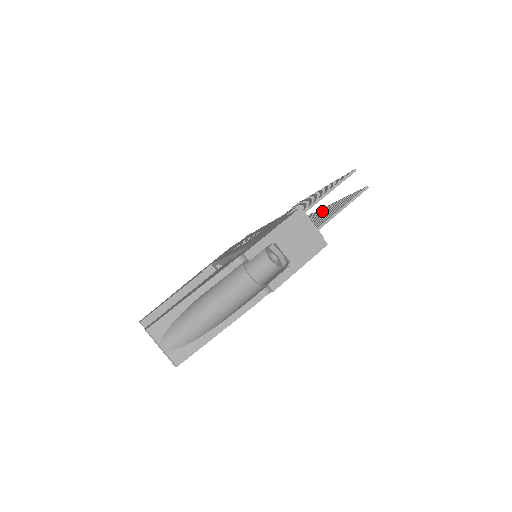
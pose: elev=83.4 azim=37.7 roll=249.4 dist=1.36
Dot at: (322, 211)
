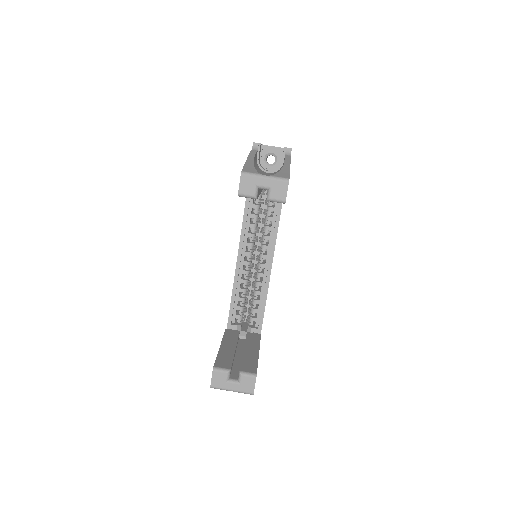
Dot at: occluded
